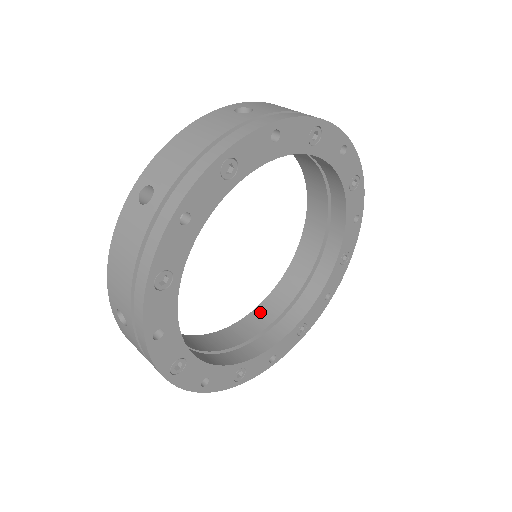
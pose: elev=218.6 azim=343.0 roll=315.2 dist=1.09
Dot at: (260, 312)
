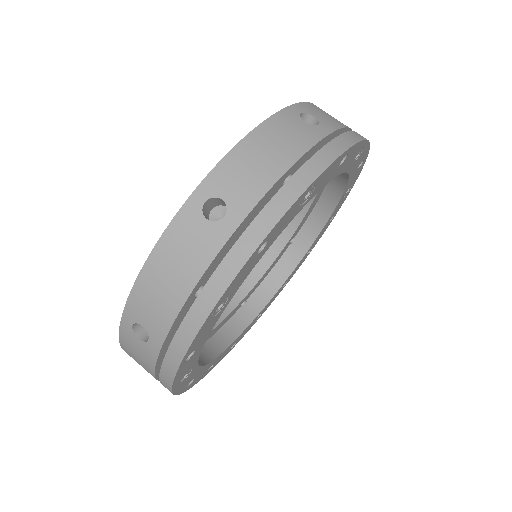
Dot at: occluded
